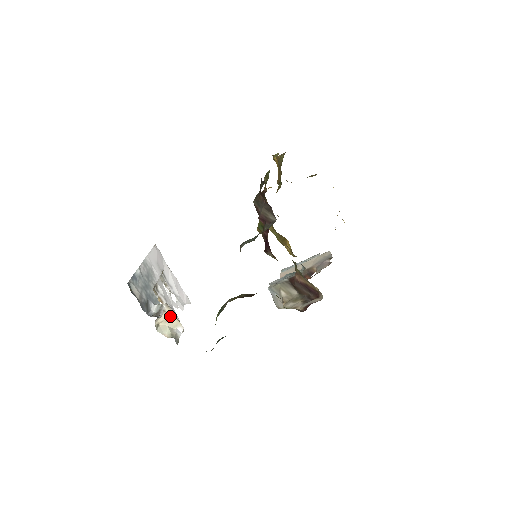
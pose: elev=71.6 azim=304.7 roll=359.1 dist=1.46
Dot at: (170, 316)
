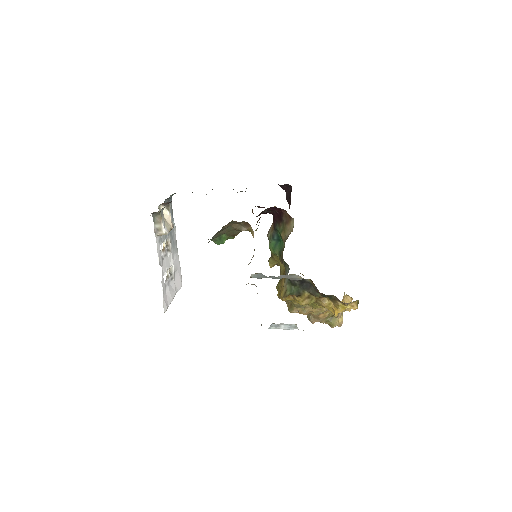
Dot at: (169, 224)
